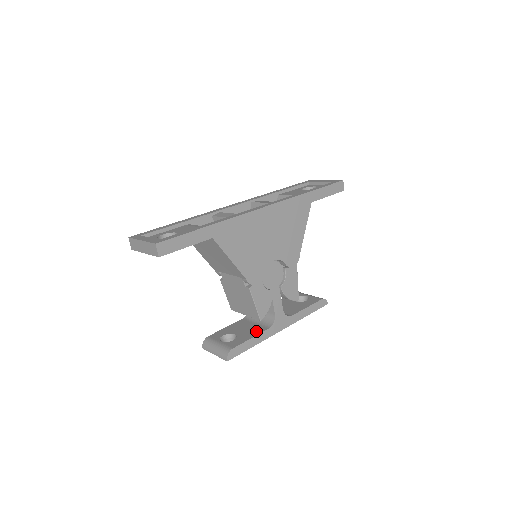
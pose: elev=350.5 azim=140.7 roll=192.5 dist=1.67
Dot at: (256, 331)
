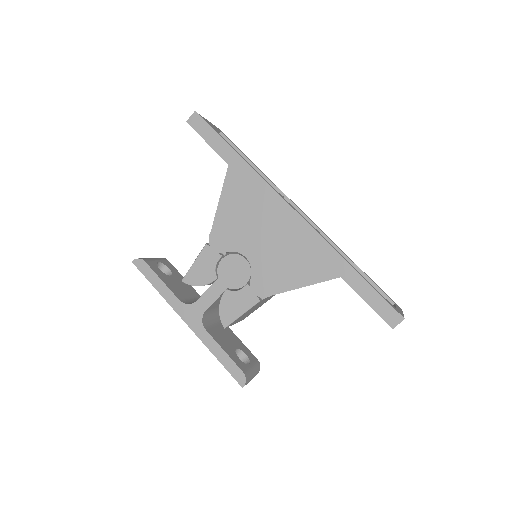
Dot at: (175, 289)
